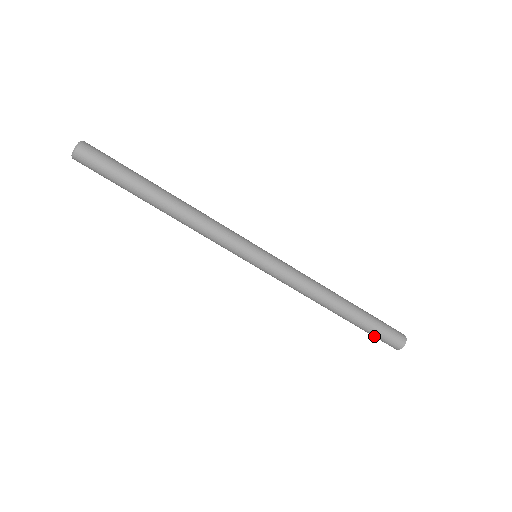
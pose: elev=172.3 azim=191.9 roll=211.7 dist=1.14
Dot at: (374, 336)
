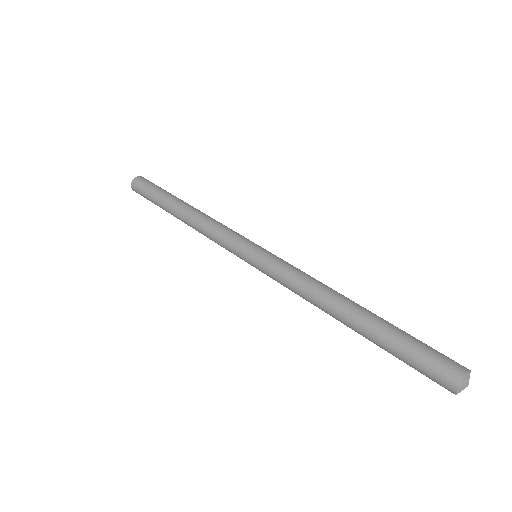
Dot at: (409, 365)
